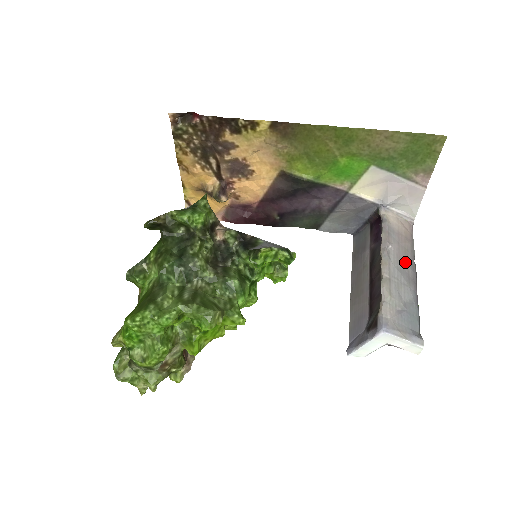
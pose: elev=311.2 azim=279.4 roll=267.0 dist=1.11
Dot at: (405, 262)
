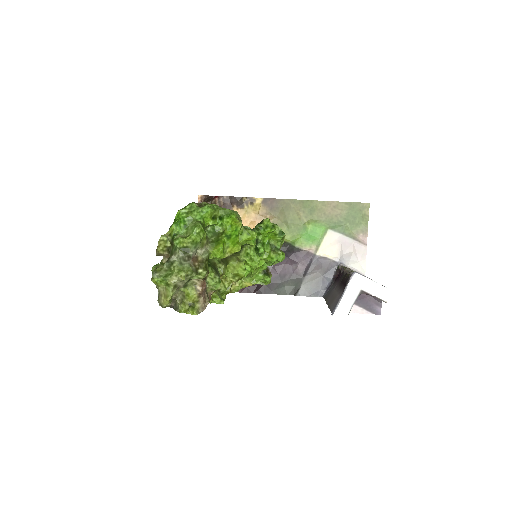
Dot at: occluded
